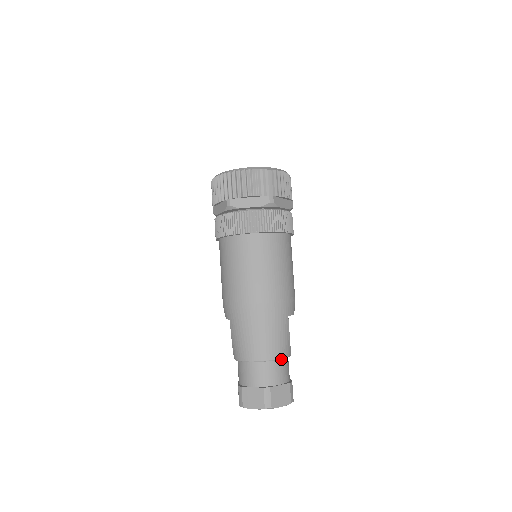
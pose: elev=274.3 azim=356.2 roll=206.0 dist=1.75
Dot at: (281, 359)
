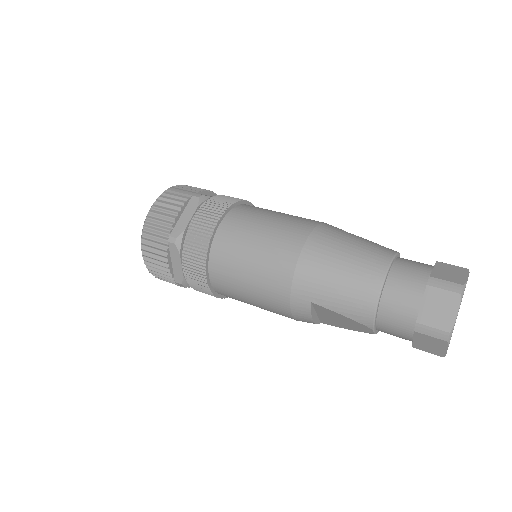
Dot at: (396, 259)
